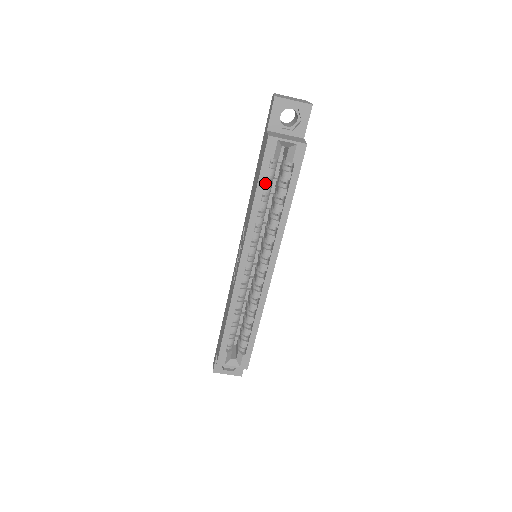
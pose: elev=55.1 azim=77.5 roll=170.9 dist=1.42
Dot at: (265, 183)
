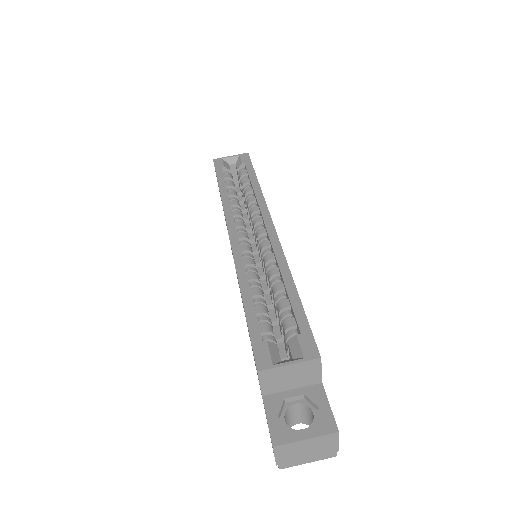
Dot at: (226, 185)
